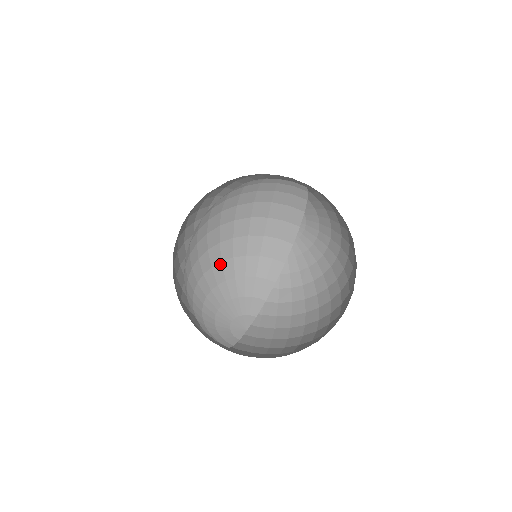
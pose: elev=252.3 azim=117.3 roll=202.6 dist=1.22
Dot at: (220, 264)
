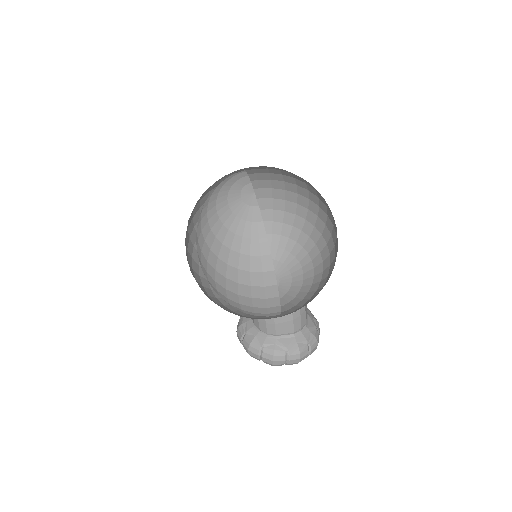
Dot at: (211, 197)
